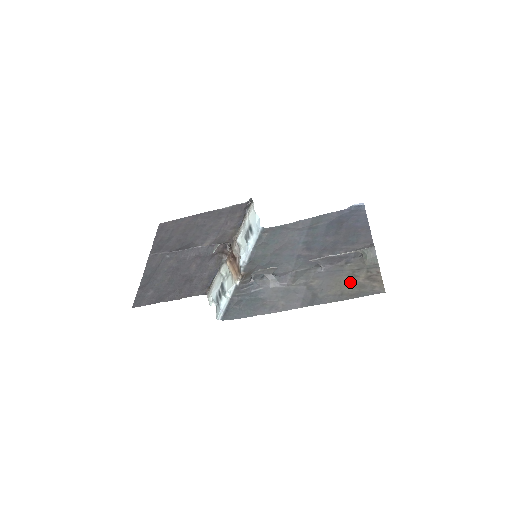
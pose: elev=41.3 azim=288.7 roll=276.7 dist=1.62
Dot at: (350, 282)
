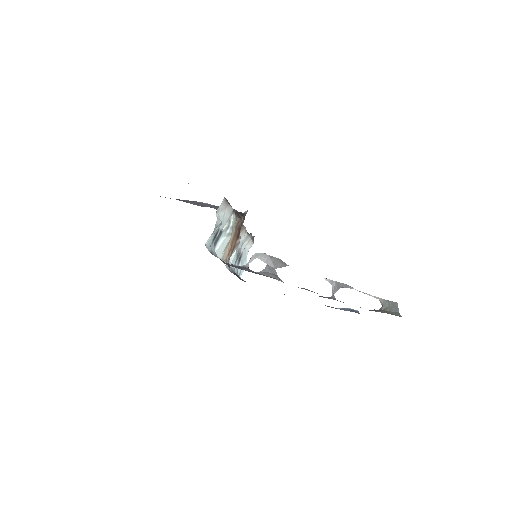
Dot at: occluded
